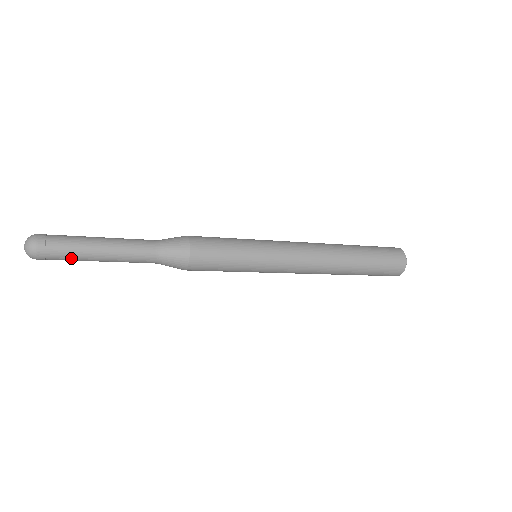
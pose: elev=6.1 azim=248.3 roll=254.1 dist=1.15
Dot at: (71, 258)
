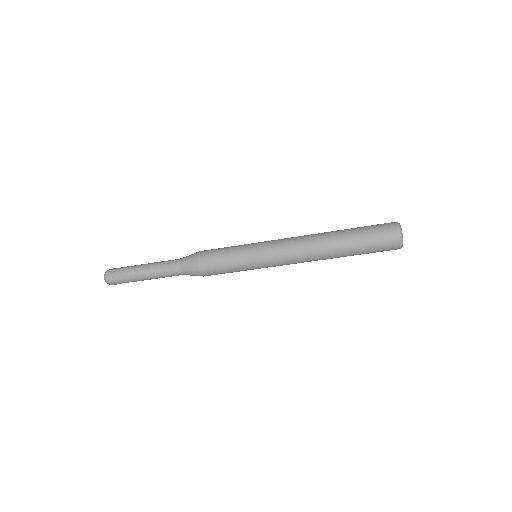
Dot at: (127, 271)
